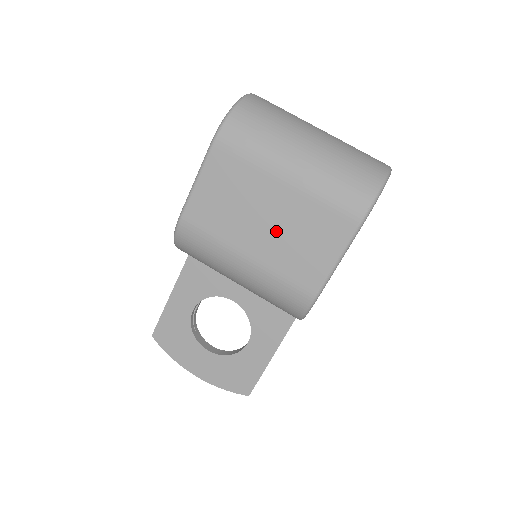
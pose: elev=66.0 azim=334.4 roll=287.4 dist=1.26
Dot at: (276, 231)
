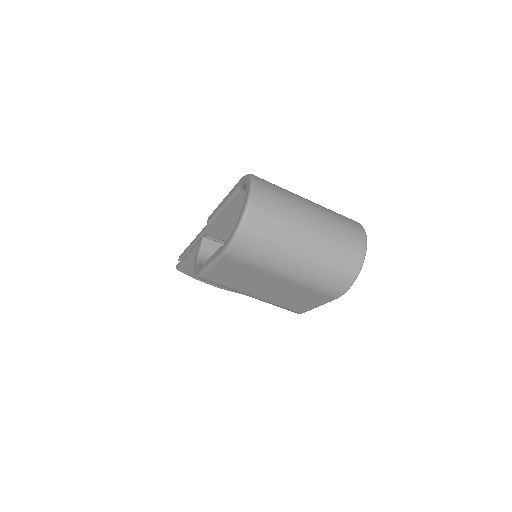
Dot at: (275, 292)
